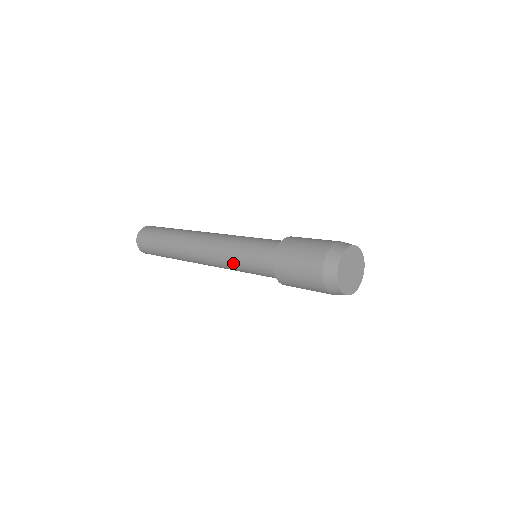
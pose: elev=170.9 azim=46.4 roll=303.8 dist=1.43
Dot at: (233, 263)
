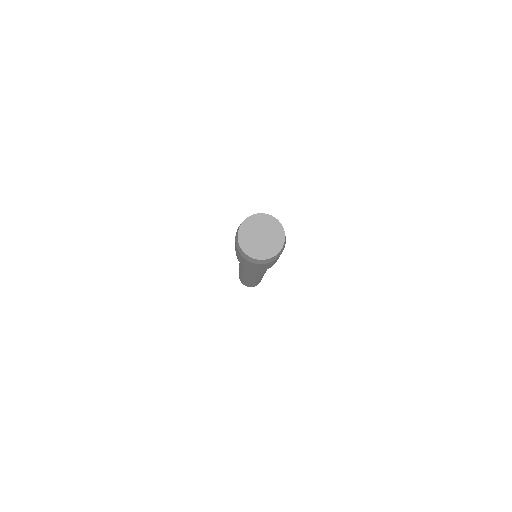
Dot at: occluded
